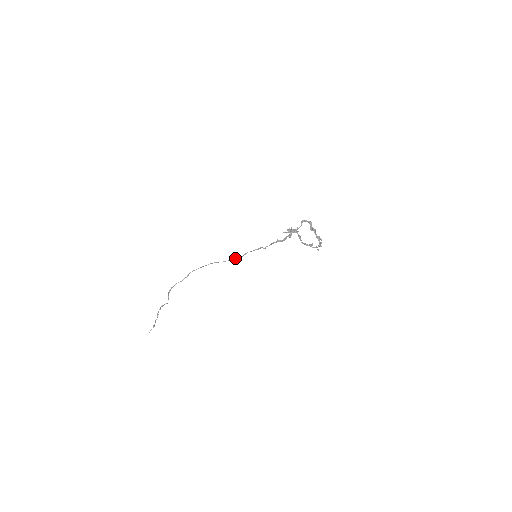
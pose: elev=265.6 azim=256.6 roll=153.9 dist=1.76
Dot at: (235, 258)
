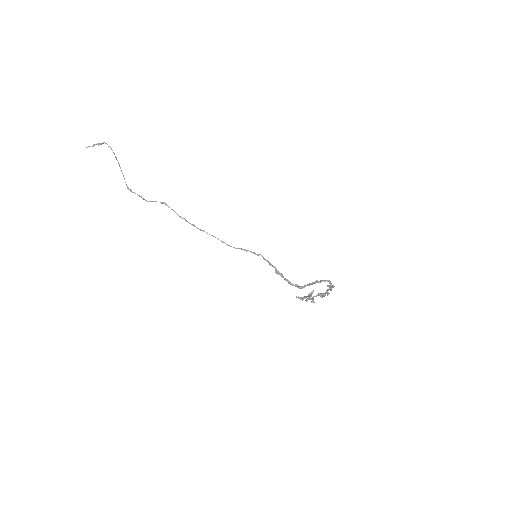
Dot at: occluded
